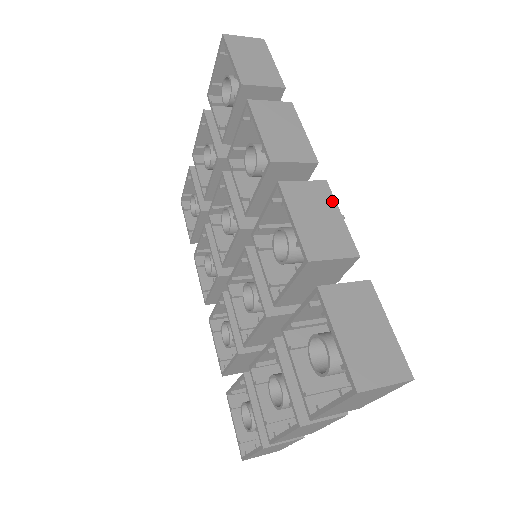
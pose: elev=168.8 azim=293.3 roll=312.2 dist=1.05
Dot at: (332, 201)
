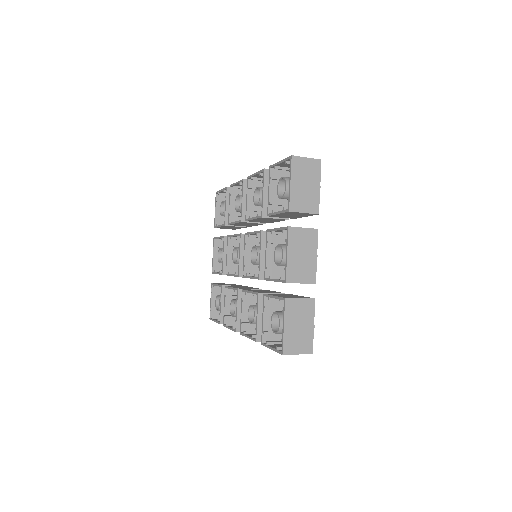
Dot at: occluded
